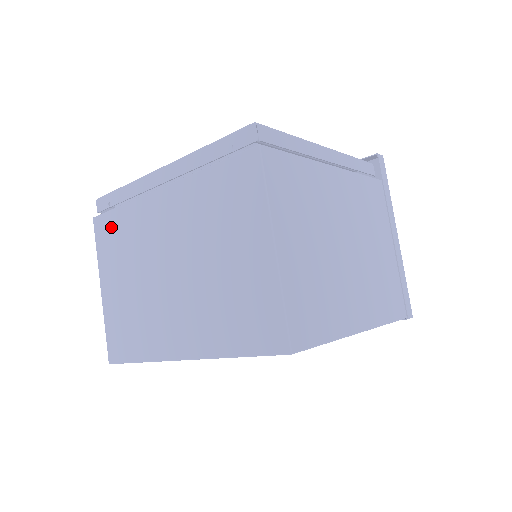
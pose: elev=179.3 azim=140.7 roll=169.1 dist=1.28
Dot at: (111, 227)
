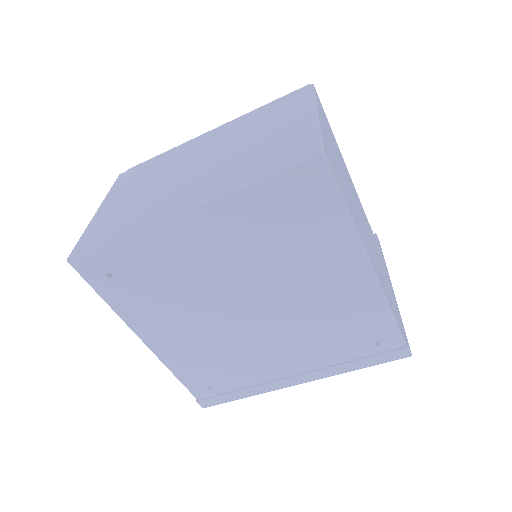
Dot at: (139, 170)
